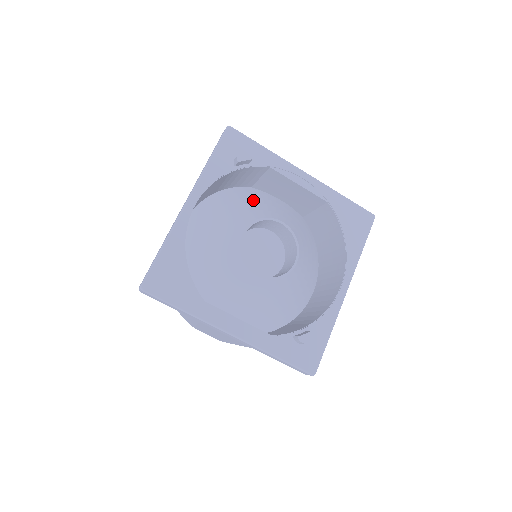
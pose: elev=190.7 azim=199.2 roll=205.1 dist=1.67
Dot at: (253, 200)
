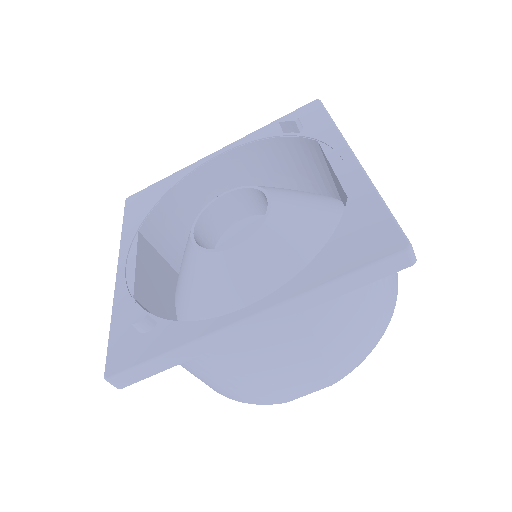
Dot at: (299, 191)
